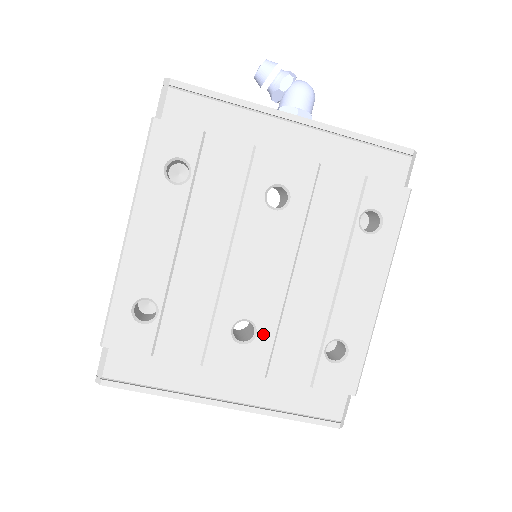
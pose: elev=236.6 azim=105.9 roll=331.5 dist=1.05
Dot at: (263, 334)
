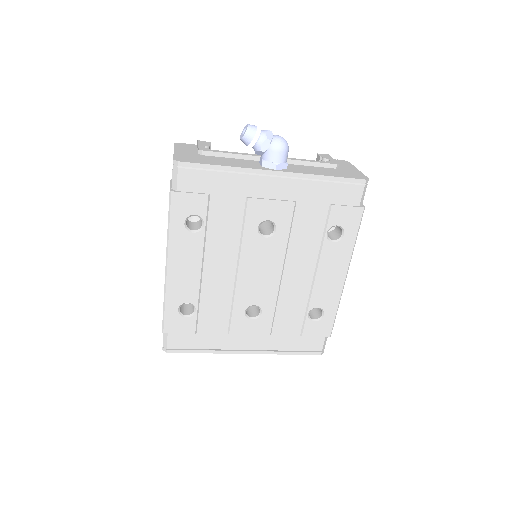
Dot at: (266, 312)
